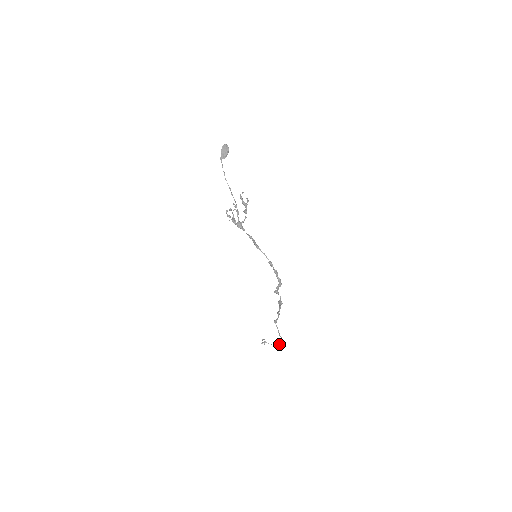
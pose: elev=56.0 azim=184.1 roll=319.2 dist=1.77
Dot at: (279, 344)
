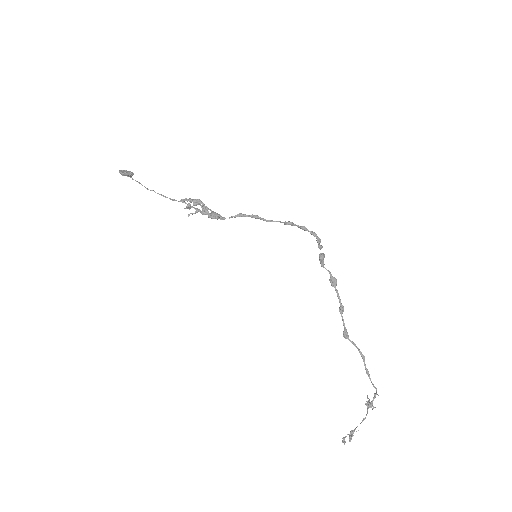
Dot at: (369, 403)
